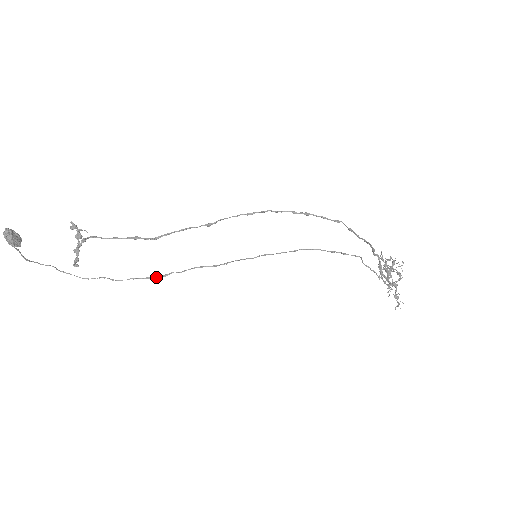
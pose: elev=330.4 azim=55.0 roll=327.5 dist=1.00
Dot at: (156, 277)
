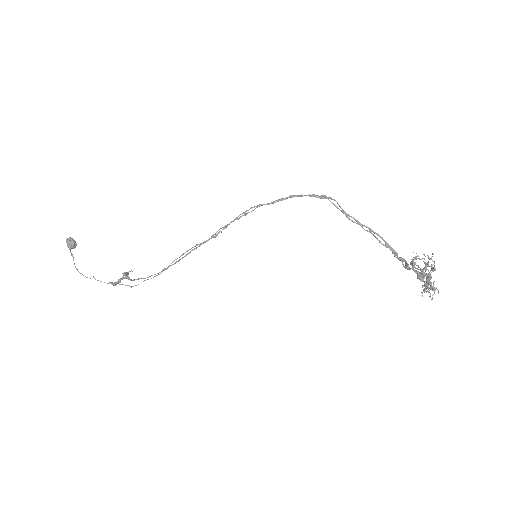
Dot at: (161, 272)
